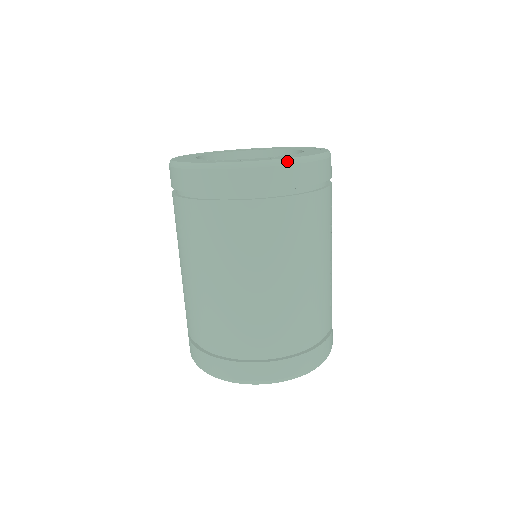
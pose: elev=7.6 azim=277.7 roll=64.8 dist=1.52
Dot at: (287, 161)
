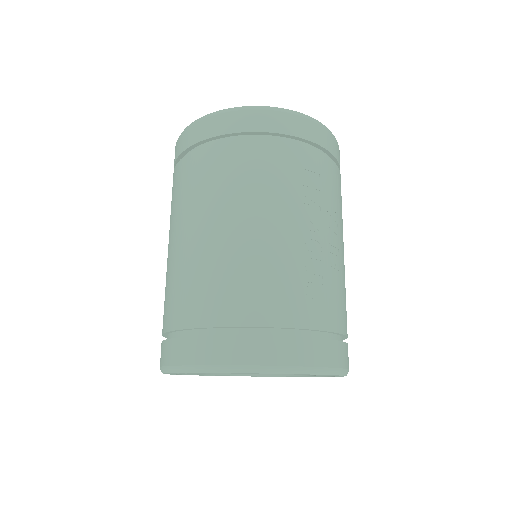
Dot at: (231, 109)
